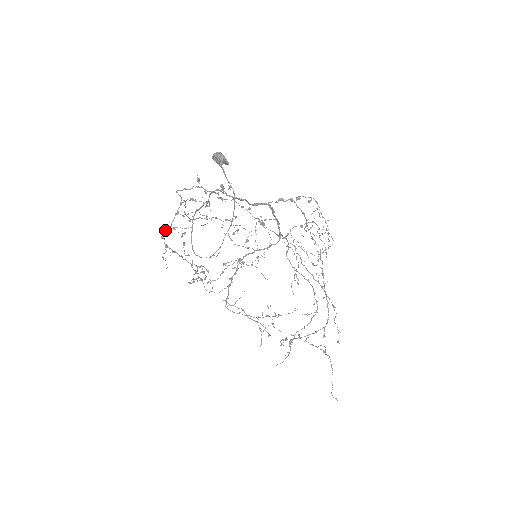
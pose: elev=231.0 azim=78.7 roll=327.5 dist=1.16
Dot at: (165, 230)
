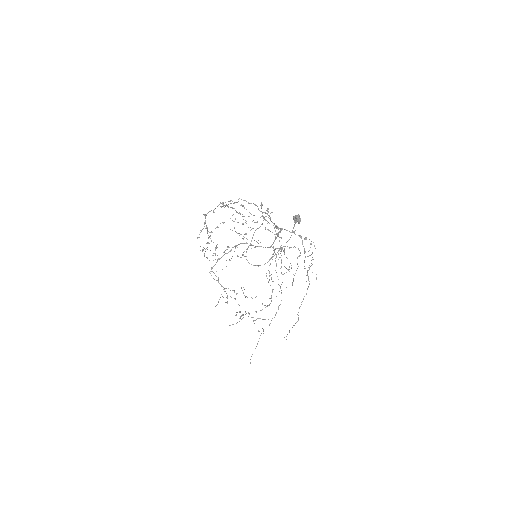
Dot at: (209, 211)
